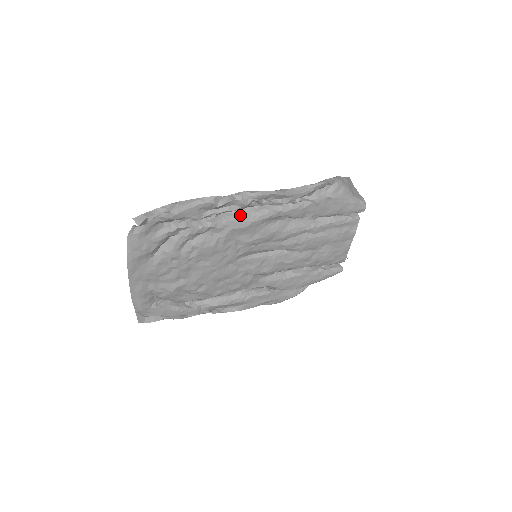
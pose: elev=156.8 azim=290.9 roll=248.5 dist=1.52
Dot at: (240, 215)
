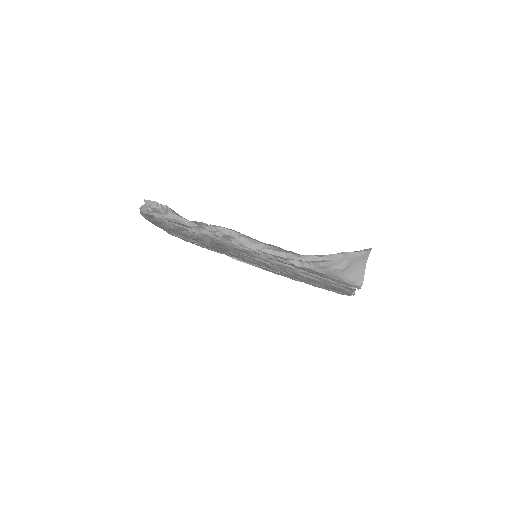
Dot at: occluded
